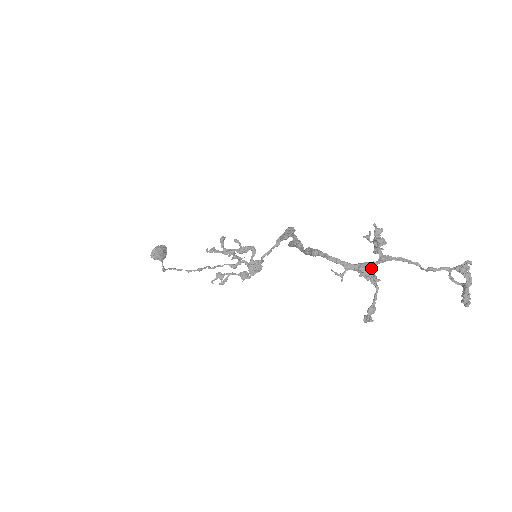
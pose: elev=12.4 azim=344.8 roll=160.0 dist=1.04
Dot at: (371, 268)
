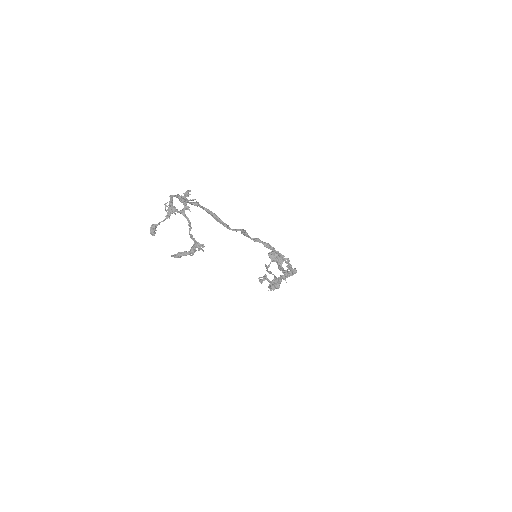
Dot at: (172, 210)
